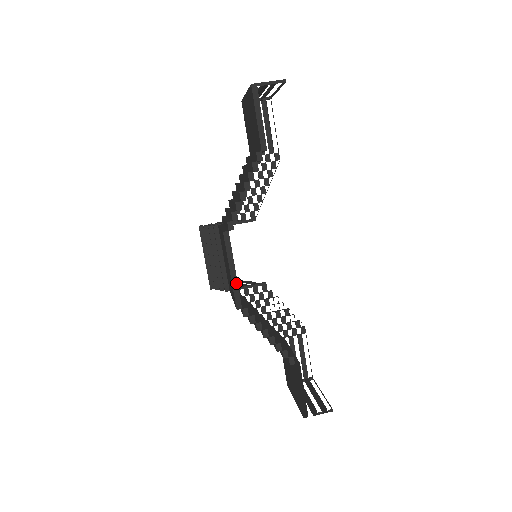
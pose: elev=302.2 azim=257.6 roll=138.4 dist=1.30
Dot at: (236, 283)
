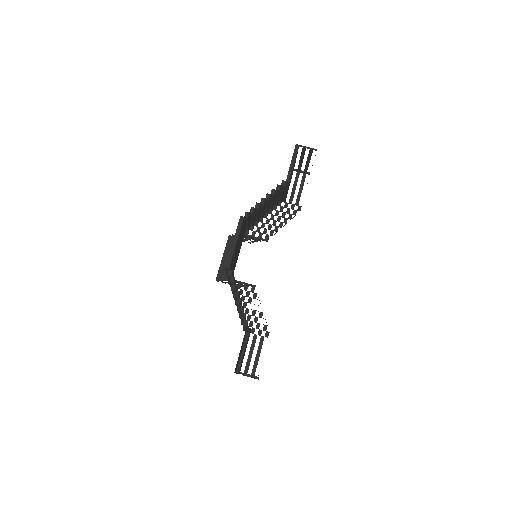
Dot at: (233, 251)
